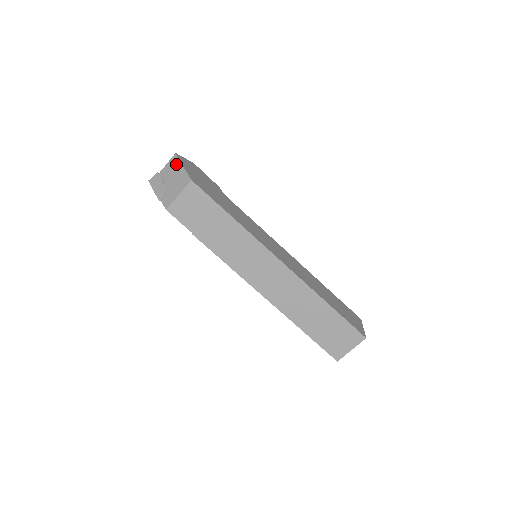
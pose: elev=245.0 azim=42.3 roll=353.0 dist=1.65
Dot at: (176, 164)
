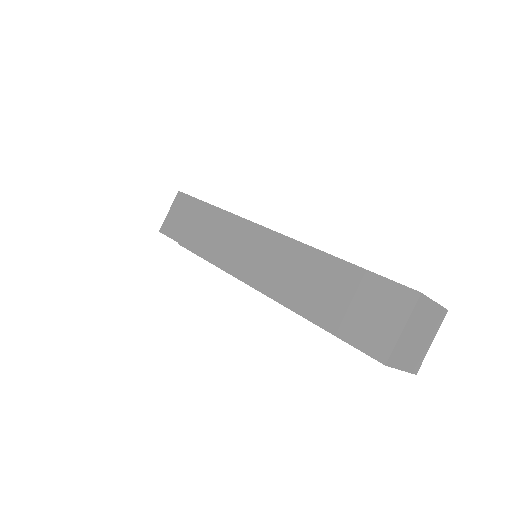
Dot at: occluded
